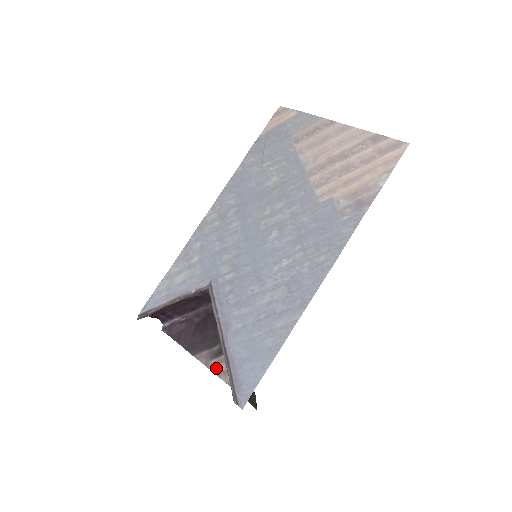
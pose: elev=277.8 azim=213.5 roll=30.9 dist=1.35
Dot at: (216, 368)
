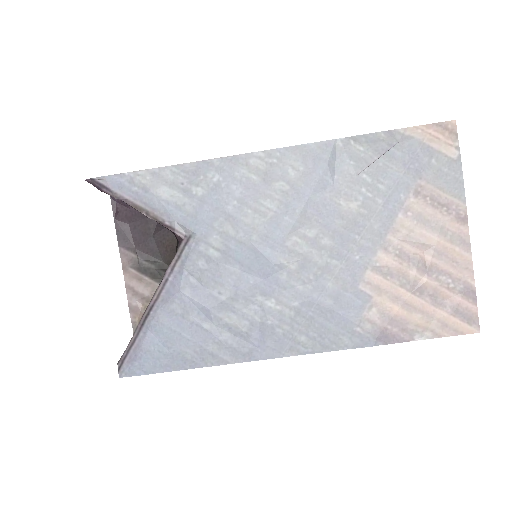
Dot at: (130, 280)
